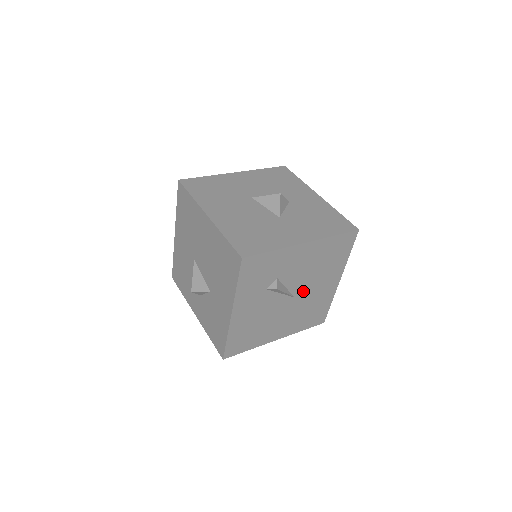
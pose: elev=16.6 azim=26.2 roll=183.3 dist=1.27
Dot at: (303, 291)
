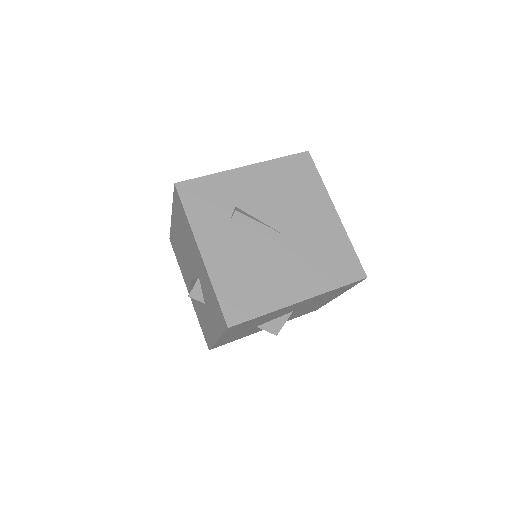
Dot at: (289, 226)
